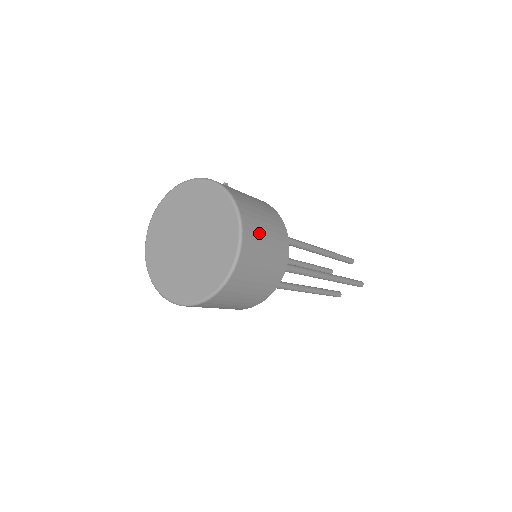
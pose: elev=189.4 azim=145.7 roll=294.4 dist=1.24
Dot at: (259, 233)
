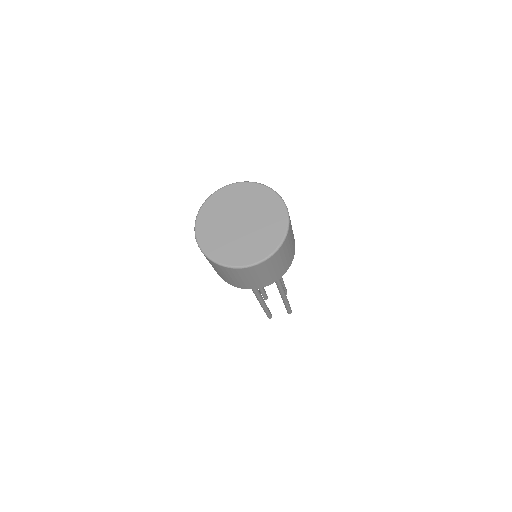
Dot at: (291, 232)
